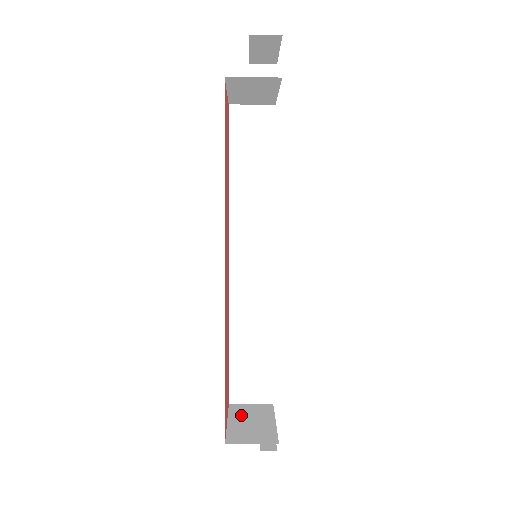
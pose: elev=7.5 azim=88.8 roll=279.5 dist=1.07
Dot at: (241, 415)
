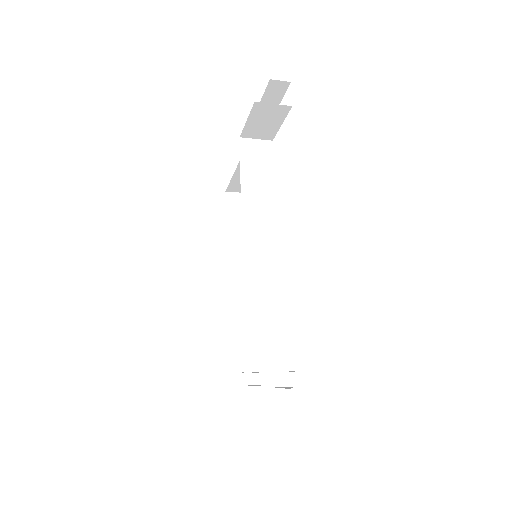
Dot at: occluded
